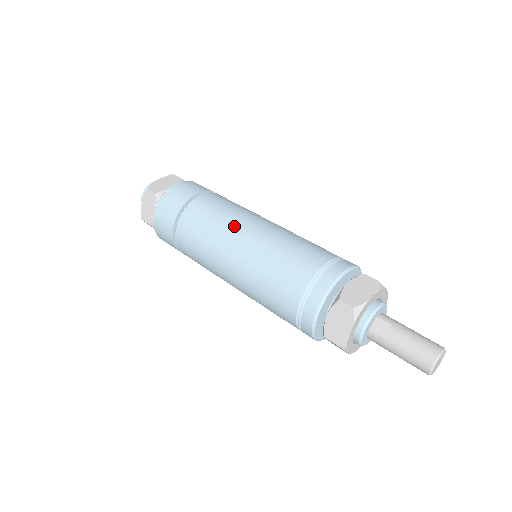
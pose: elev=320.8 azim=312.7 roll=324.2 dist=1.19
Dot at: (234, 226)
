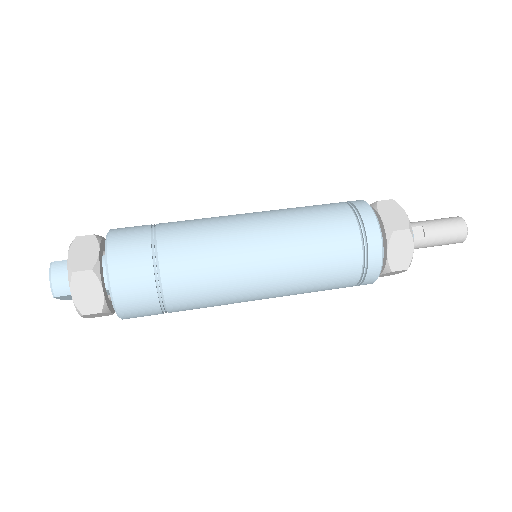
Dot at: (239, 238)
